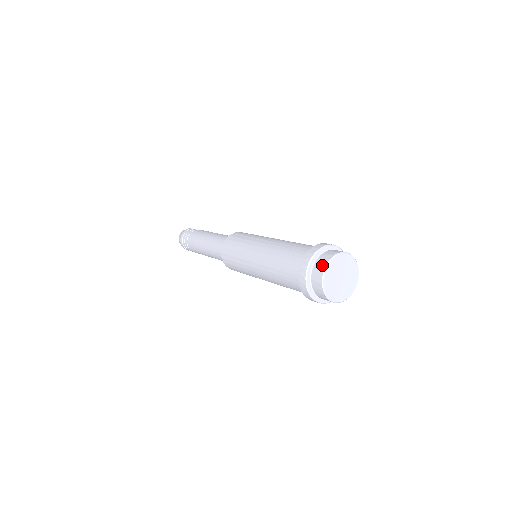
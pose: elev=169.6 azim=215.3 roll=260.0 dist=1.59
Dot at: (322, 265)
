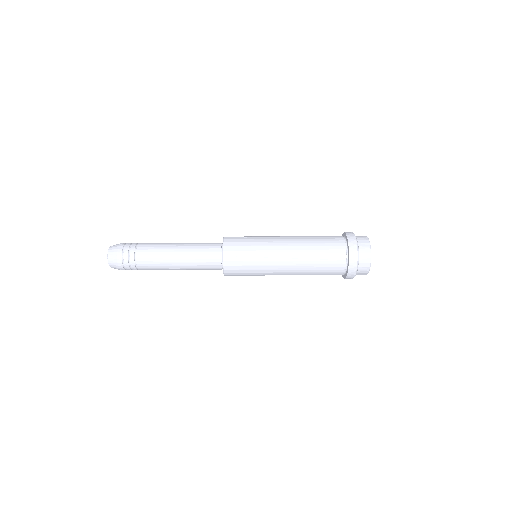
Dot at: (366, 244)
